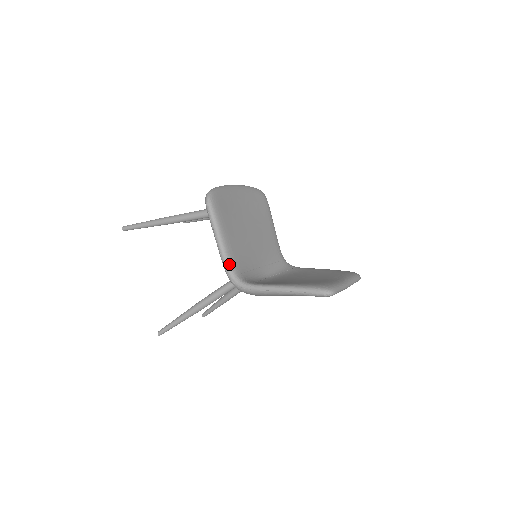
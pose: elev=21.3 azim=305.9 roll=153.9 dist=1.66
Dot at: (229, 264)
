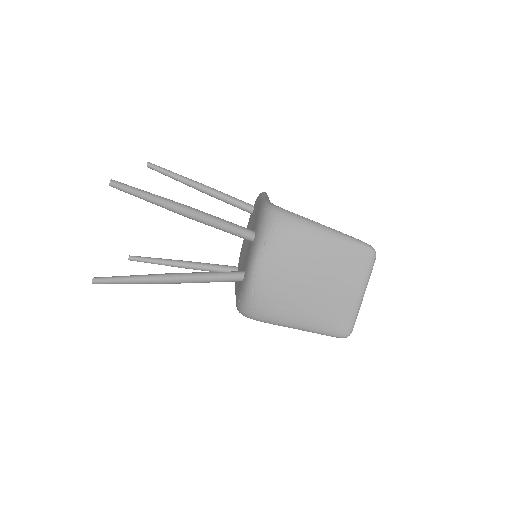
Dot at: occluded
